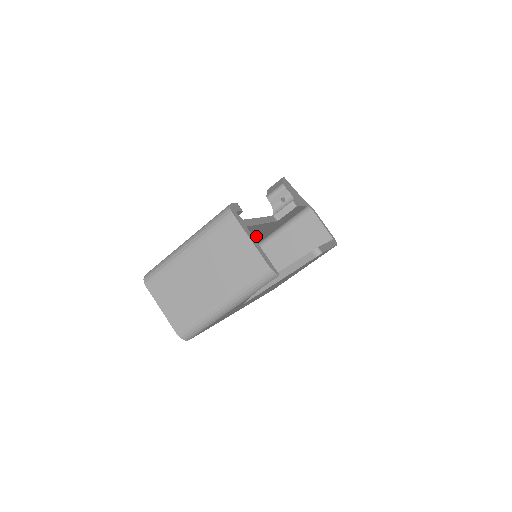
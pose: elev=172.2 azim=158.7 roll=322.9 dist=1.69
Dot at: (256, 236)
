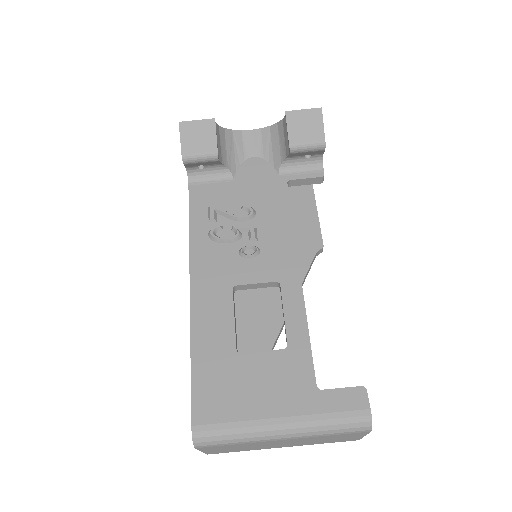
Dot at: occluded
